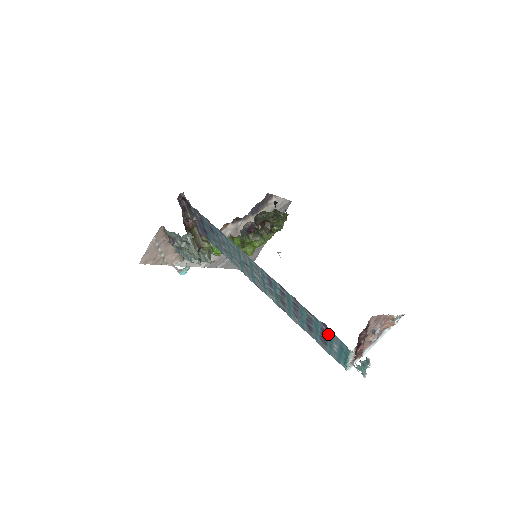
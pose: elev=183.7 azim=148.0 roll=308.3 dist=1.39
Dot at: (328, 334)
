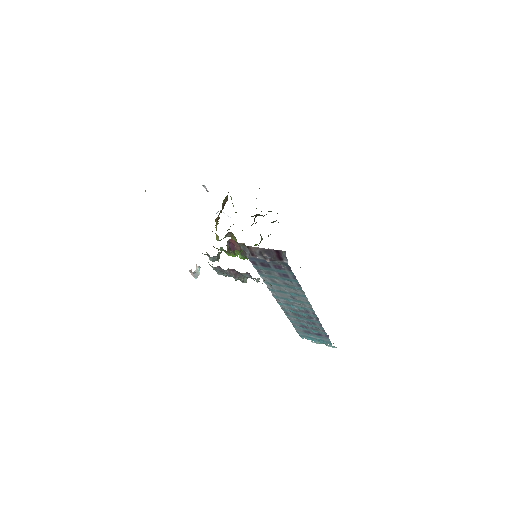
Dot at: (322, 336)
